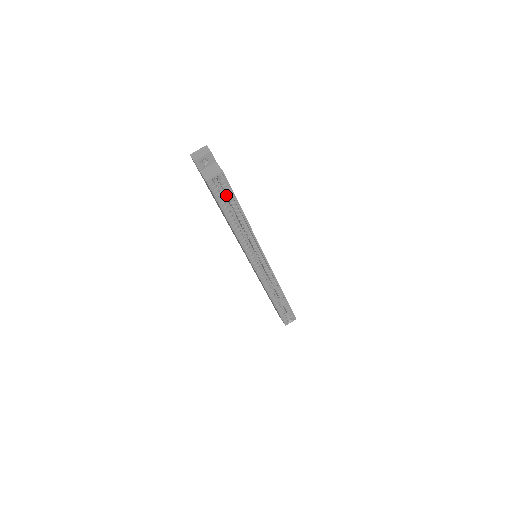
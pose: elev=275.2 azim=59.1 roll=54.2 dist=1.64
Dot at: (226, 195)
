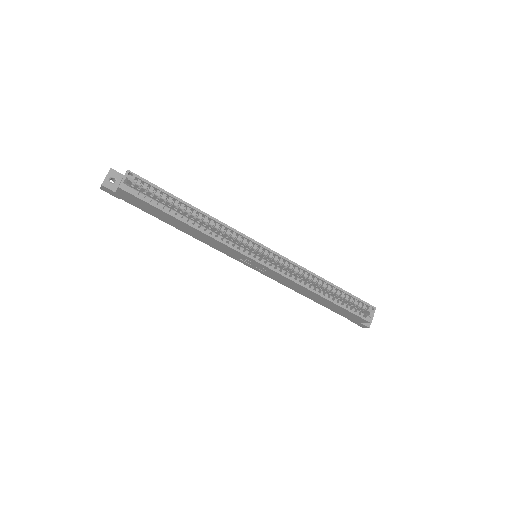
Dot at: (154, 195)
